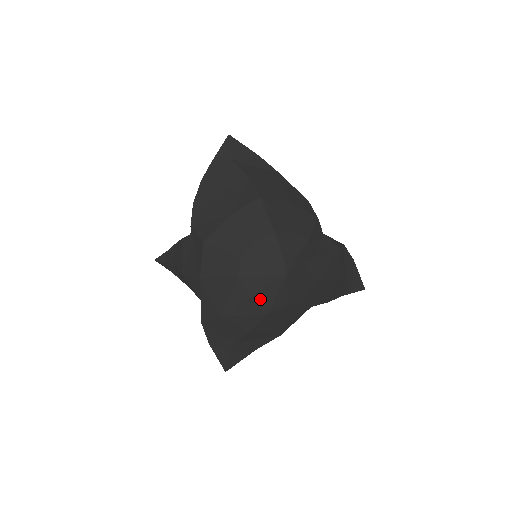
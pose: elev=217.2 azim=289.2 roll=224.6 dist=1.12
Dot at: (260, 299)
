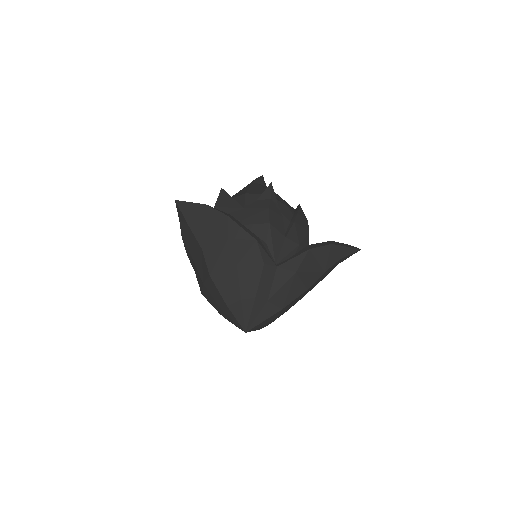
Dot at: occluded
